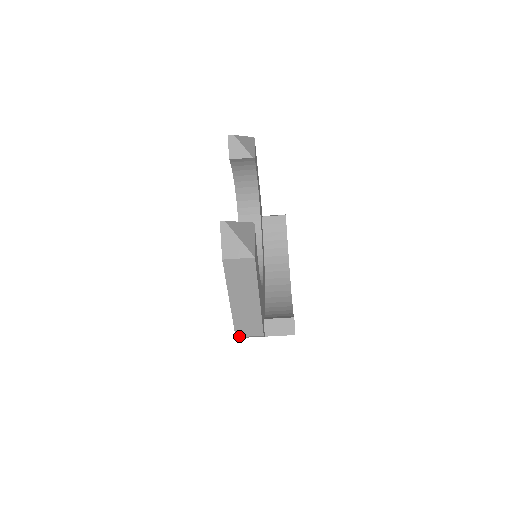
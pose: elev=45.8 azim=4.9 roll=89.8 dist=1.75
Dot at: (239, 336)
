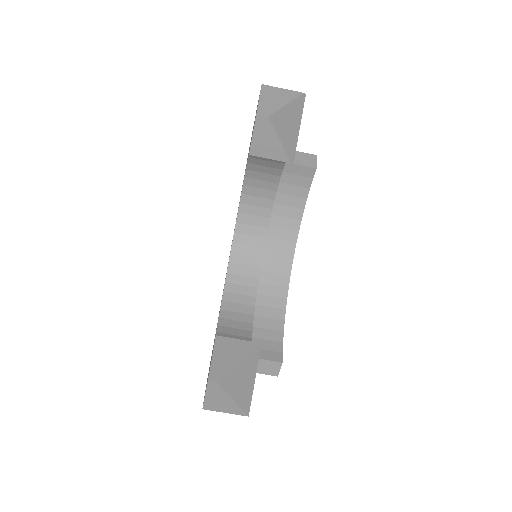
Dot at: occluded
